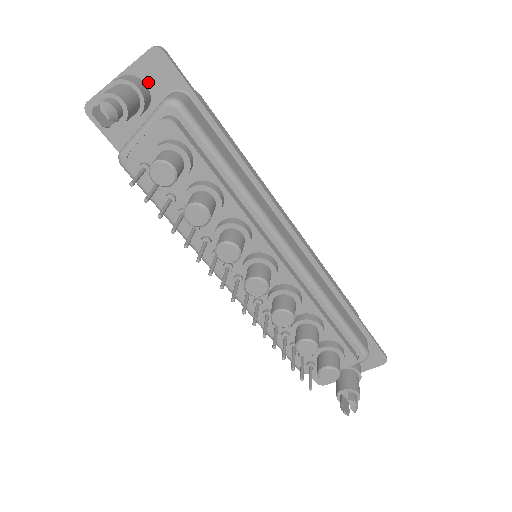
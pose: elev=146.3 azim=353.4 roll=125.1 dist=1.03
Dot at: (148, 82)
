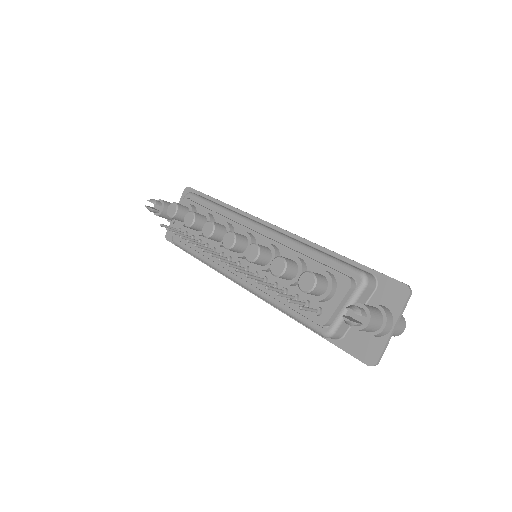
Dot at: occluded
